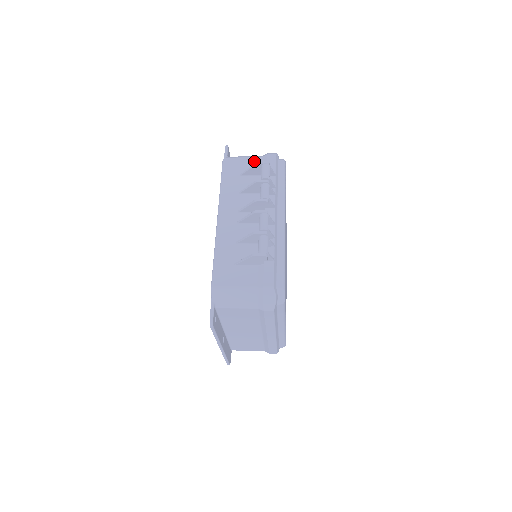
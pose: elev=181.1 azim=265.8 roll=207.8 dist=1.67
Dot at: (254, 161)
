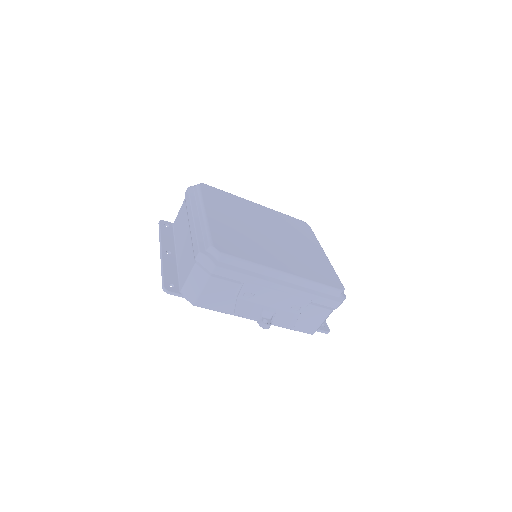
Dot at: occluded
